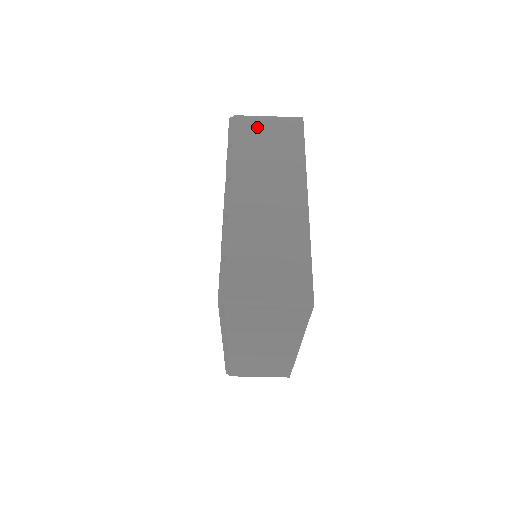
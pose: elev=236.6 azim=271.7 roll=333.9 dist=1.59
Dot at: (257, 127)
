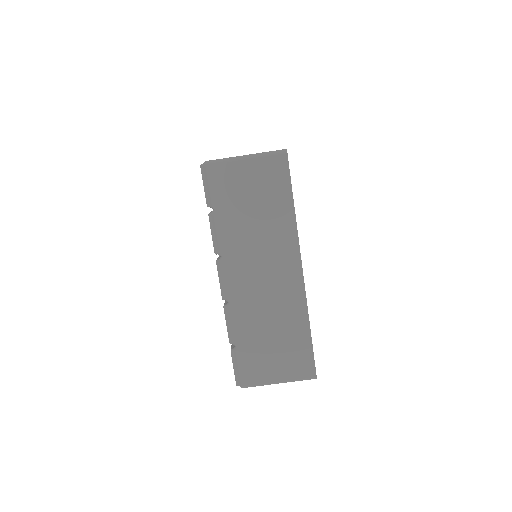
Dot at: occluded
